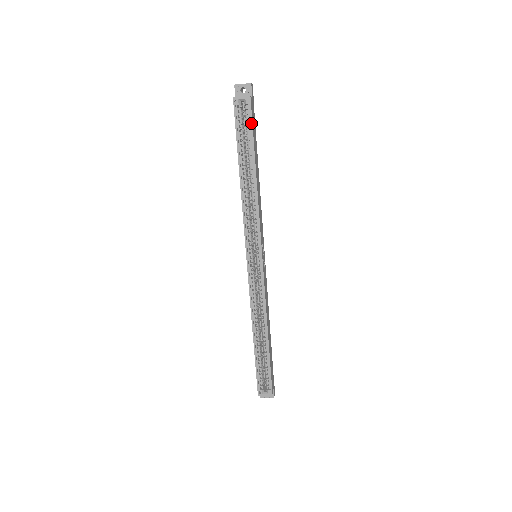
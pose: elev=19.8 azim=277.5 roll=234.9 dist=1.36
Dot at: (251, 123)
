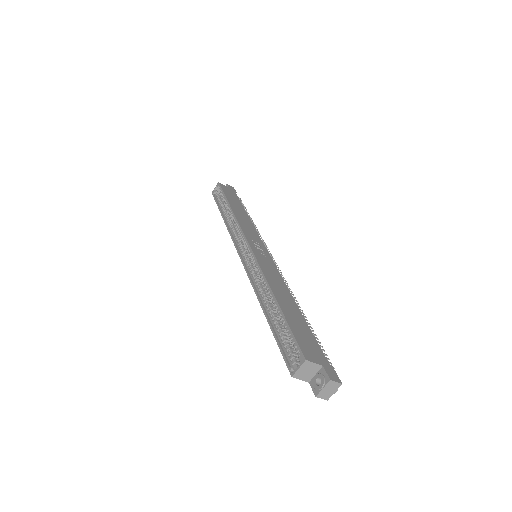
Dot at: (222, 190)
